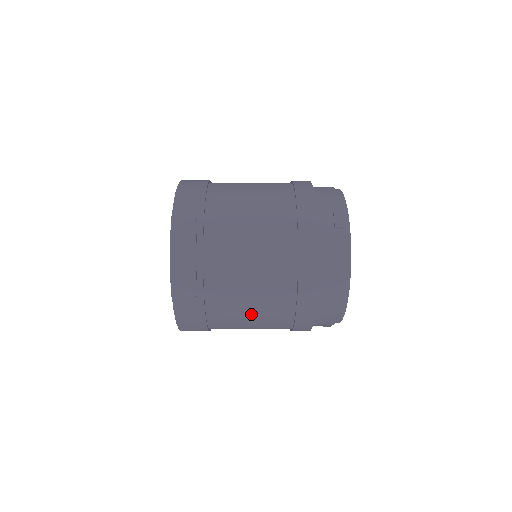
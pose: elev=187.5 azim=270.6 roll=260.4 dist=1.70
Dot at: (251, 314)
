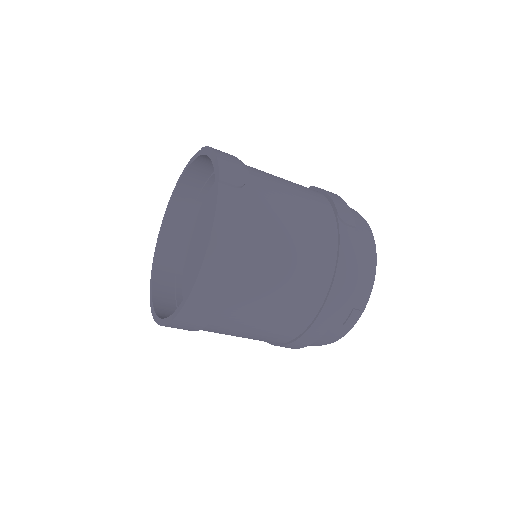
Dot at: (297, 230)
